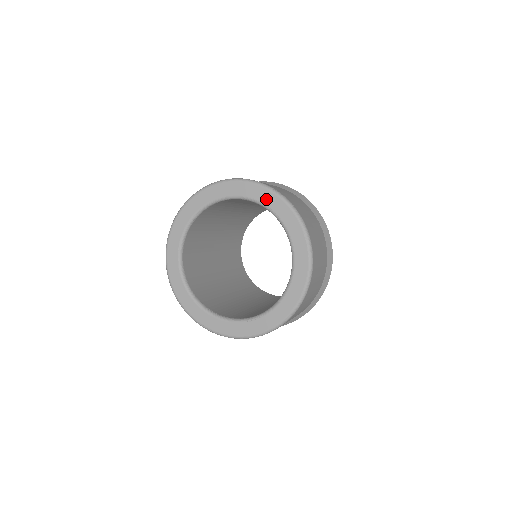
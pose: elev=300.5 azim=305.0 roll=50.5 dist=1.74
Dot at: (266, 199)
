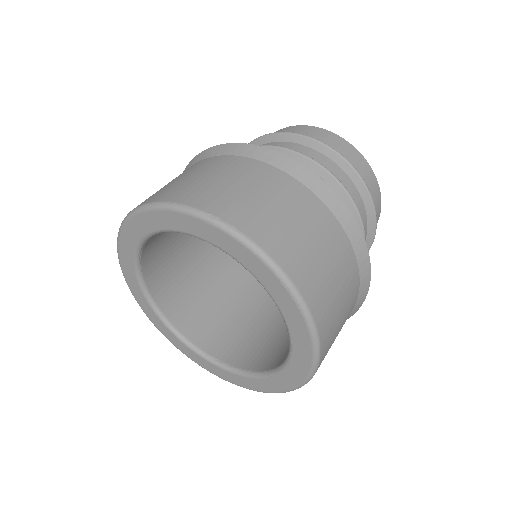
Dot at: (205, 234)
